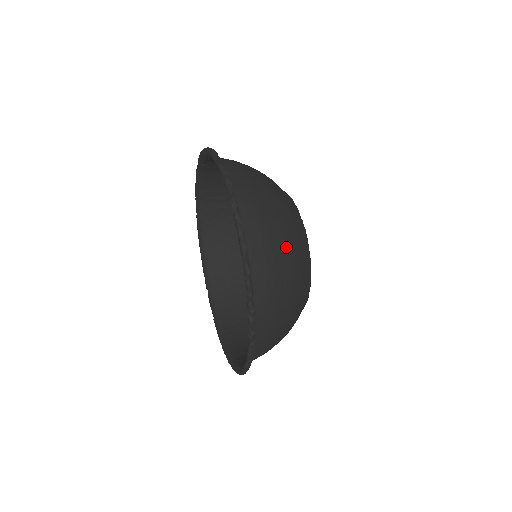
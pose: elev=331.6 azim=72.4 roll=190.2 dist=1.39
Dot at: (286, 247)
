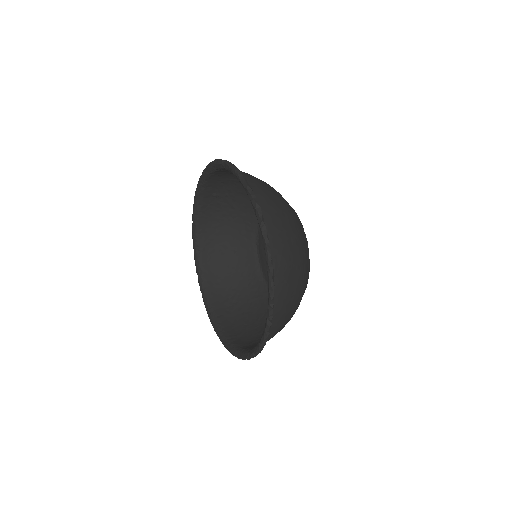
Dot at: (298, 262)
